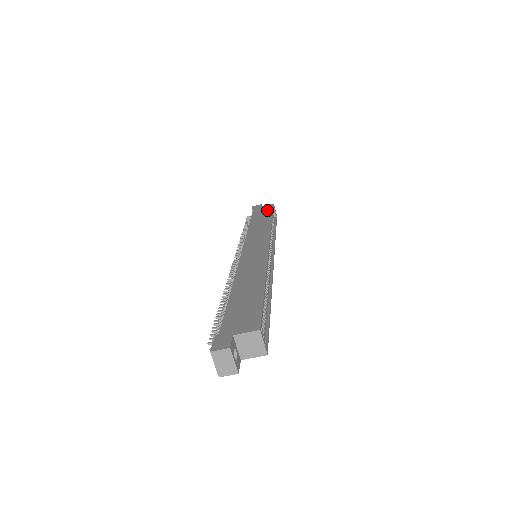
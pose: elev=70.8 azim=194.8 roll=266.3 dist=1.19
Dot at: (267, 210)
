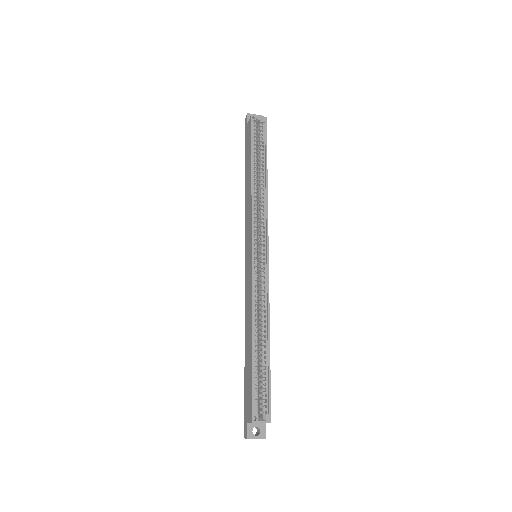
Dot at: (249, 140)
